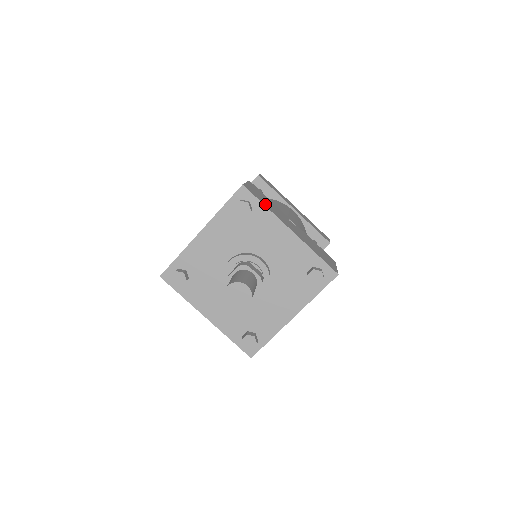
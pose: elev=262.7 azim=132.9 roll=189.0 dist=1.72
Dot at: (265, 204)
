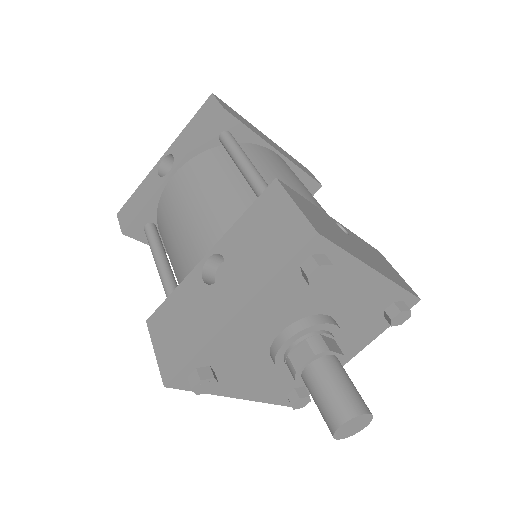
Dot at: (341, 244)
